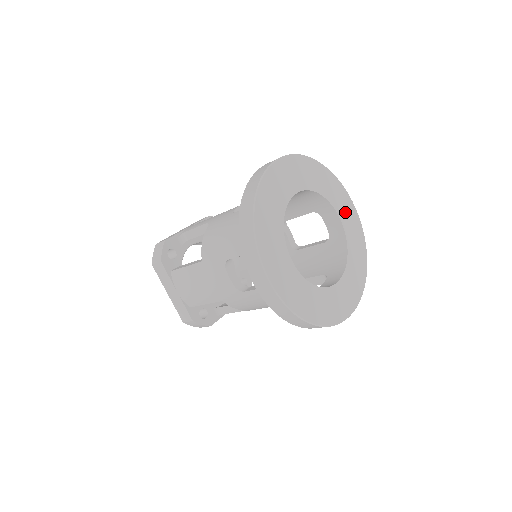
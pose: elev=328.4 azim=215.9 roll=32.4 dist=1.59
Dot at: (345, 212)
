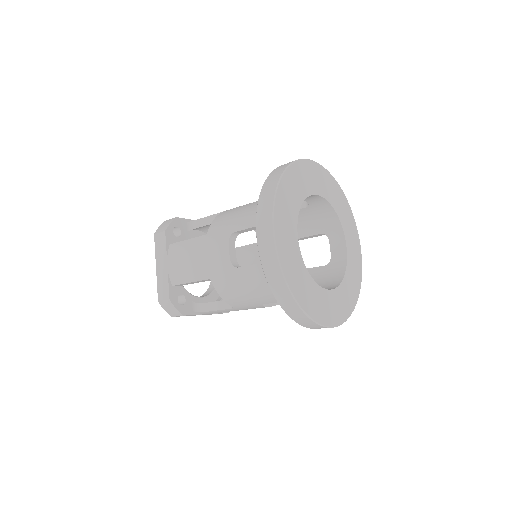
Dot at: (352, 243)
